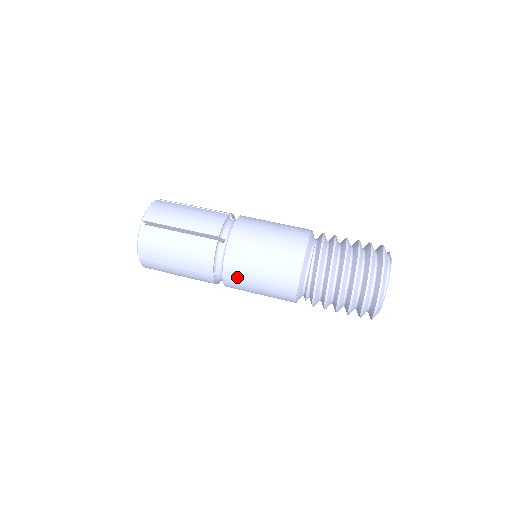
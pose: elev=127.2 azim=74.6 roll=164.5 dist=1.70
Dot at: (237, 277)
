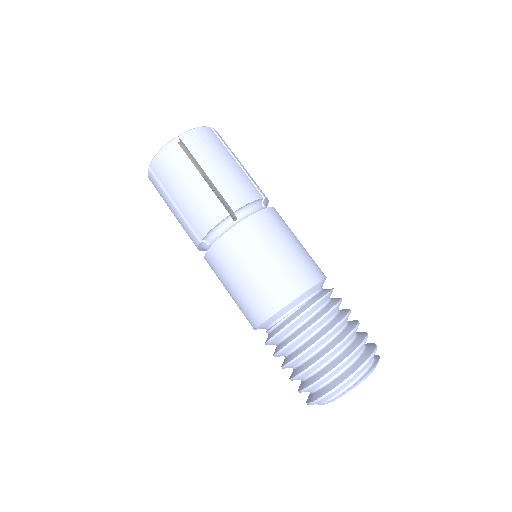
Dot at: occluded
